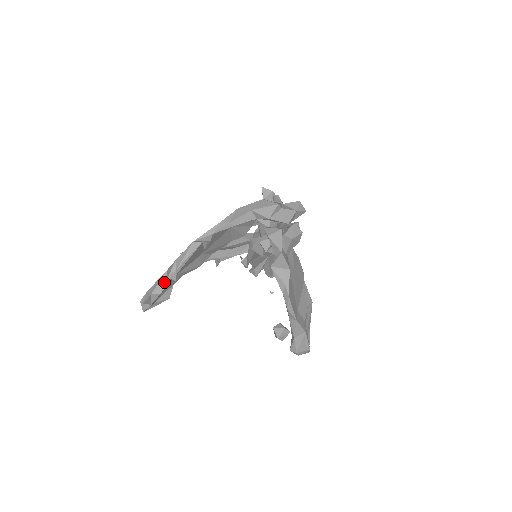
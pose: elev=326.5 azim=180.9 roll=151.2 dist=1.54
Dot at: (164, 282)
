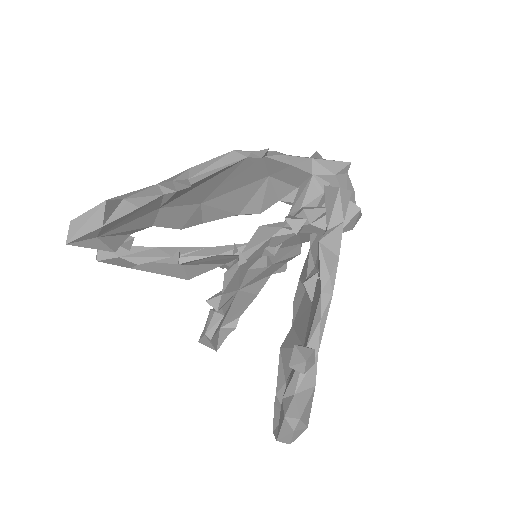
Dot at: (152, 194)
